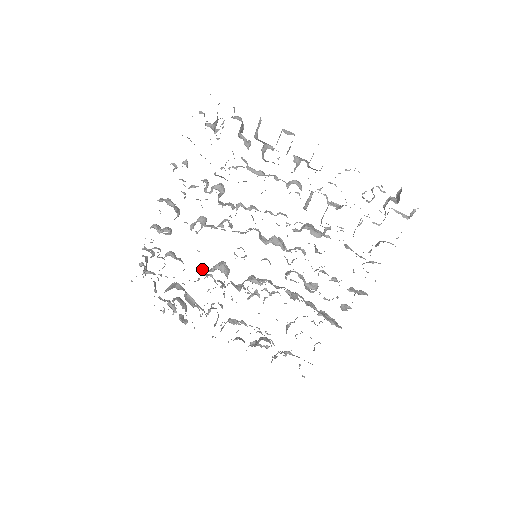
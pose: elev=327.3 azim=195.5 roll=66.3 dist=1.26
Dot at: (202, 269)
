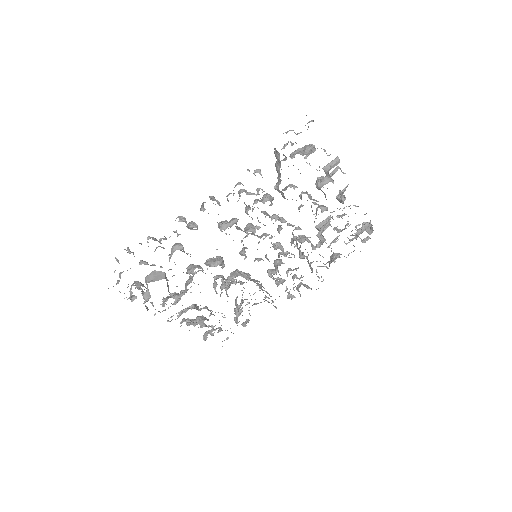
Dot at: occluded
